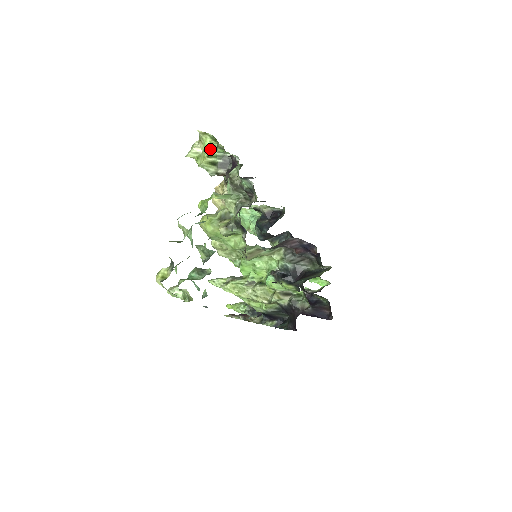
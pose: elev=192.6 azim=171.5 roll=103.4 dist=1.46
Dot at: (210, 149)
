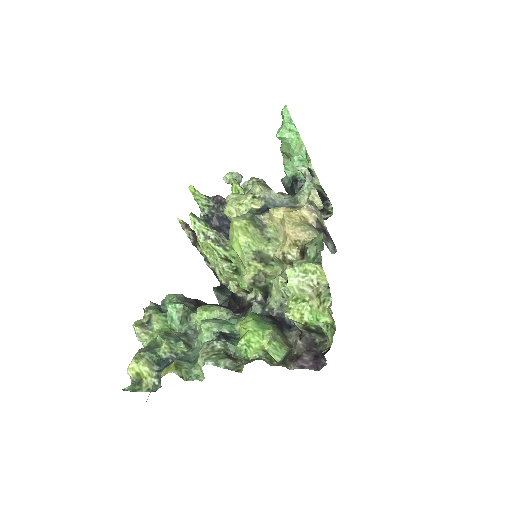
Dot at: (318, 321)
